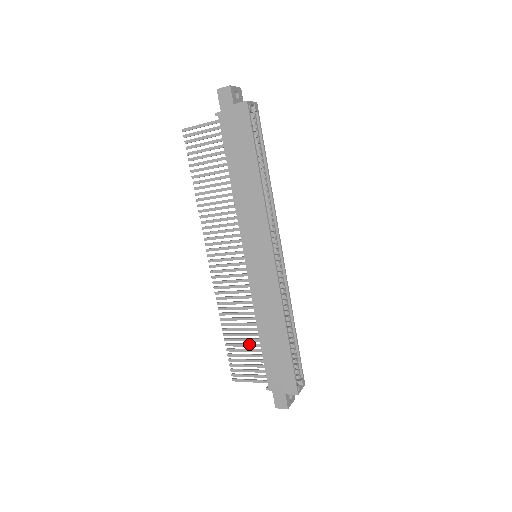
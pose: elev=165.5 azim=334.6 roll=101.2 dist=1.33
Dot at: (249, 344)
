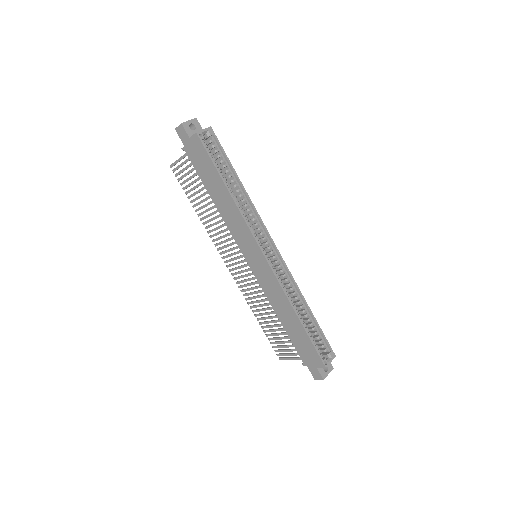
Dot at: (278, 329)
